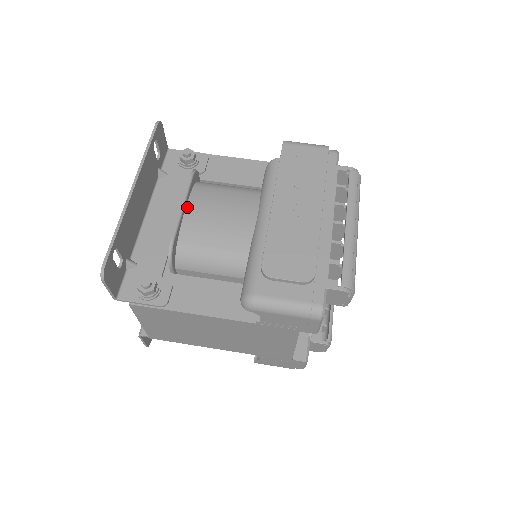
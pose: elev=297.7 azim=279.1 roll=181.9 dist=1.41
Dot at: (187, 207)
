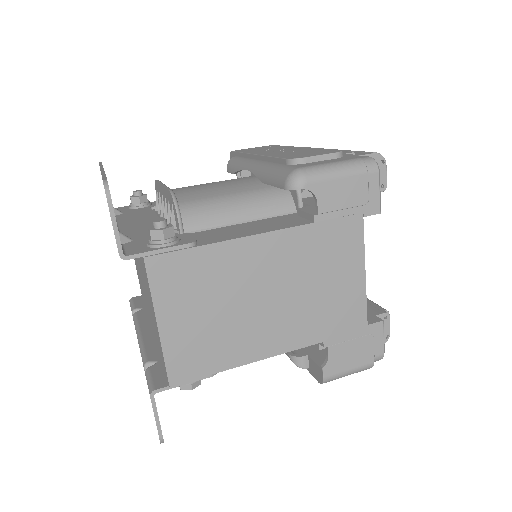
Dot at: occluded
